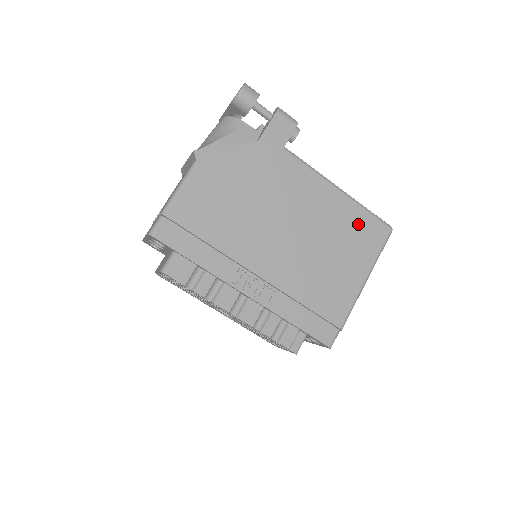
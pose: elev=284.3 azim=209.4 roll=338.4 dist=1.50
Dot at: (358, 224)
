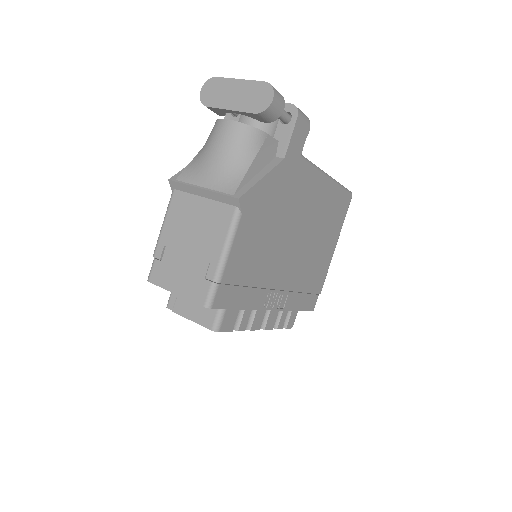
Dot at: (337, 203)
